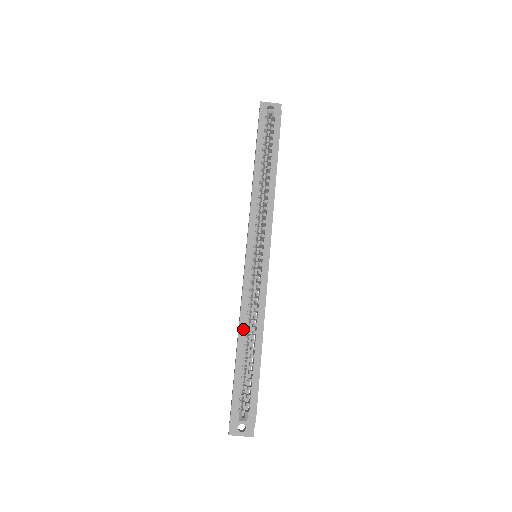
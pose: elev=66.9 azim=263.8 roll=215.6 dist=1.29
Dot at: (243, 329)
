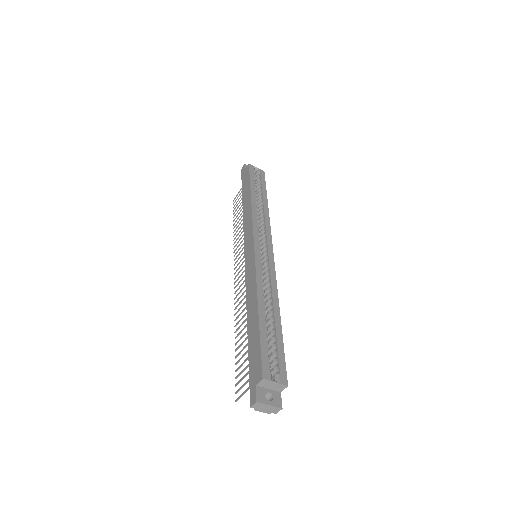
Dot at: (261, 299)
